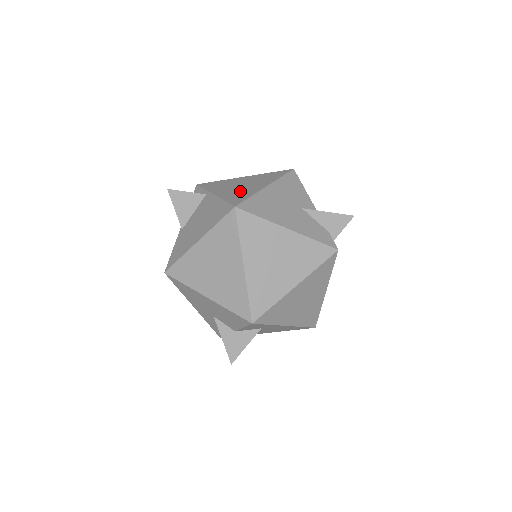
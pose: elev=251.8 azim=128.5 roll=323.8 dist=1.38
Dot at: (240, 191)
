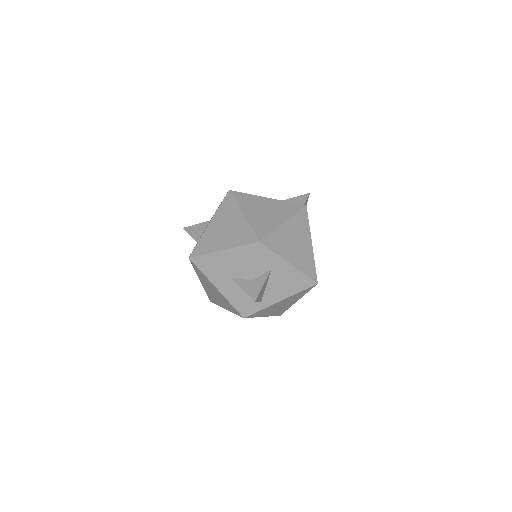
Dot at: occluded
